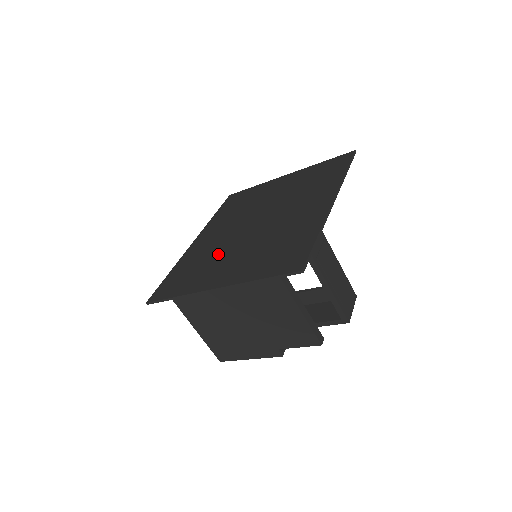
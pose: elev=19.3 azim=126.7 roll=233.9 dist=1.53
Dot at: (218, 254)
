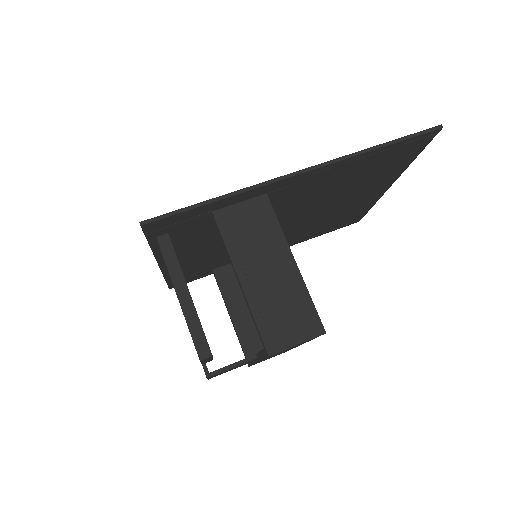
Dot at: occluded
